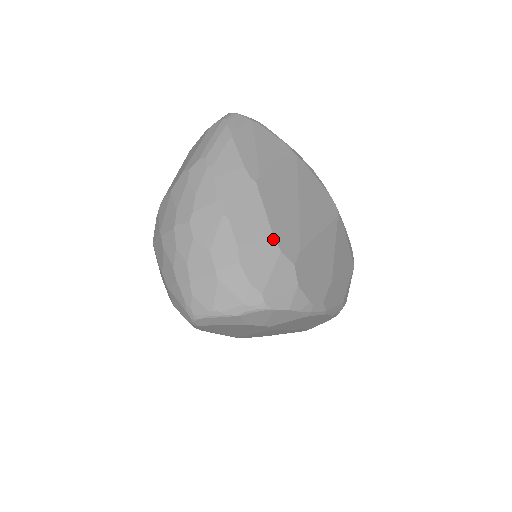
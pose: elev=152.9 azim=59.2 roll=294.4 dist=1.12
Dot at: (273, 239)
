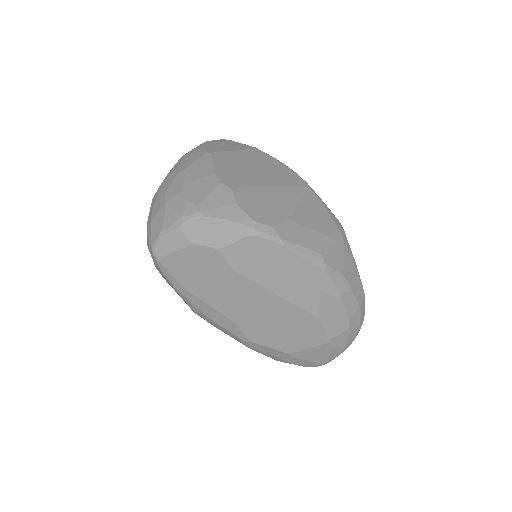
Dot at: (215, 176)
